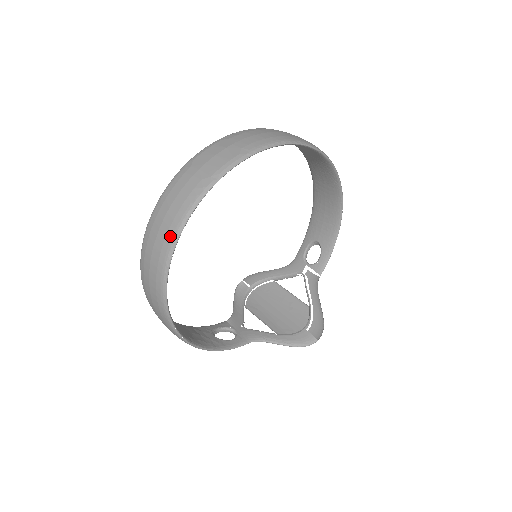
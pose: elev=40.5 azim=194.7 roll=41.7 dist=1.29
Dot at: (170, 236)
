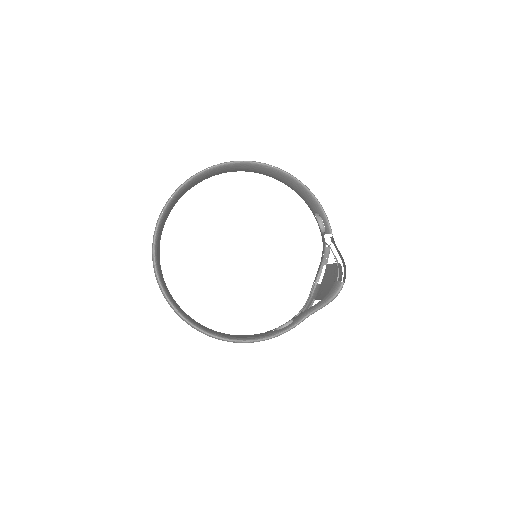
Dot at: (156, 279)
